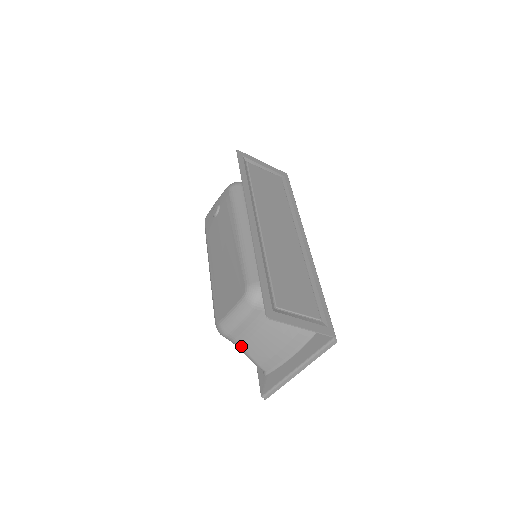
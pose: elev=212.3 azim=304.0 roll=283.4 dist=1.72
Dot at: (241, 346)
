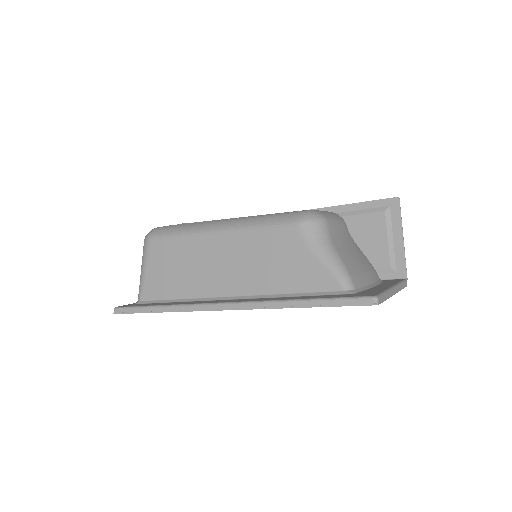
Dot at: (333, 243)
